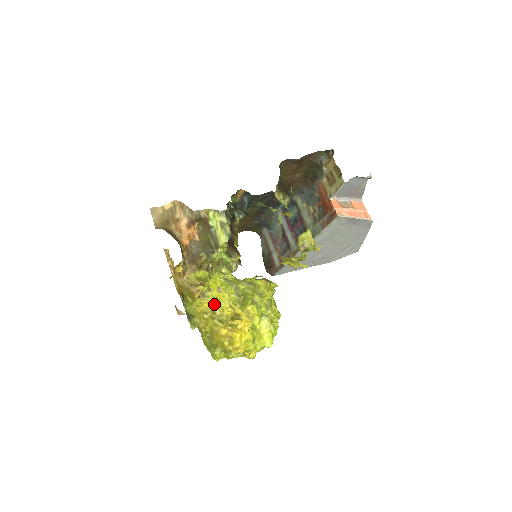
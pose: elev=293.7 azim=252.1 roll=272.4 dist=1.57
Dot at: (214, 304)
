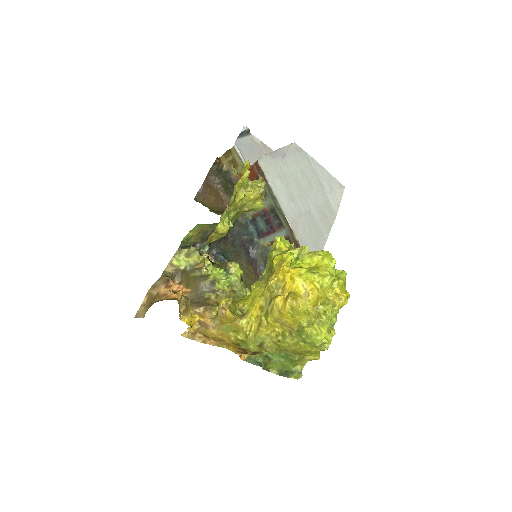
Dot at: (255, 305)
